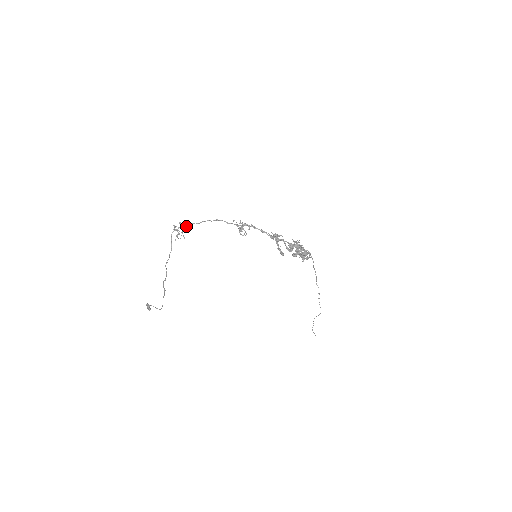
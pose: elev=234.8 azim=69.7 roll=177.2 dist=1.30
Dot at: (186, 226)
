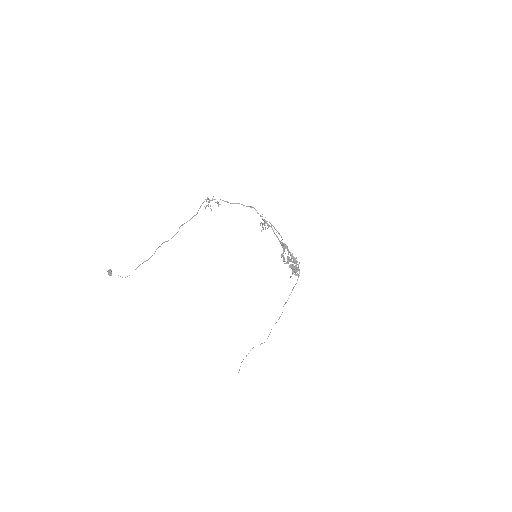
Dot at: (217, 203)
